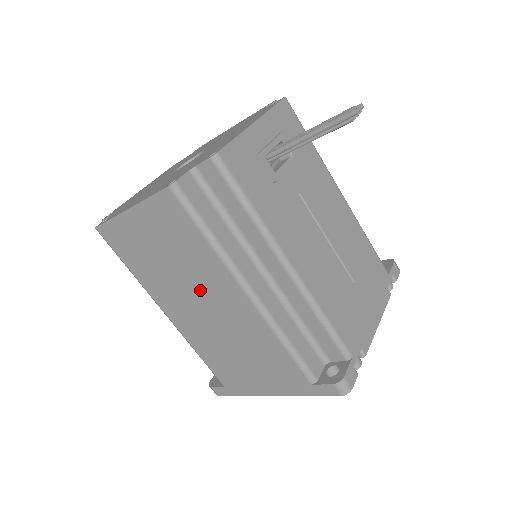
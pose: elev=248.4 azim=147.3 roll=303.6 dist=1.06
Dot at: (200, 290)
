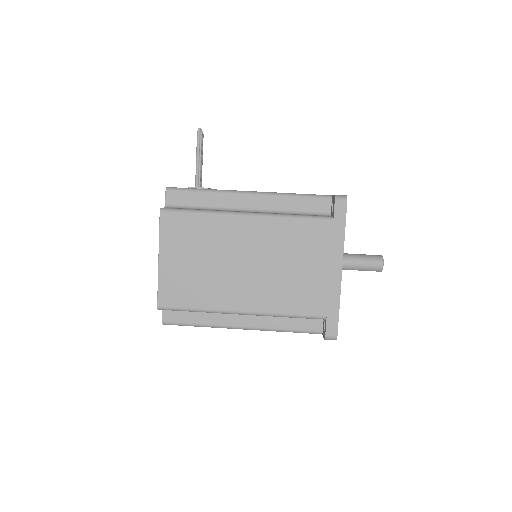
Dot at: (232, 254)
